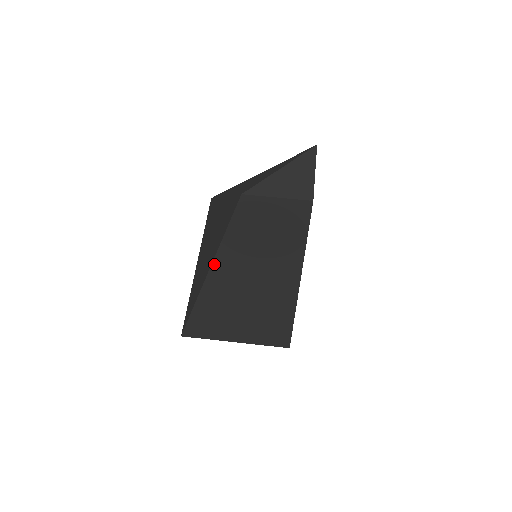
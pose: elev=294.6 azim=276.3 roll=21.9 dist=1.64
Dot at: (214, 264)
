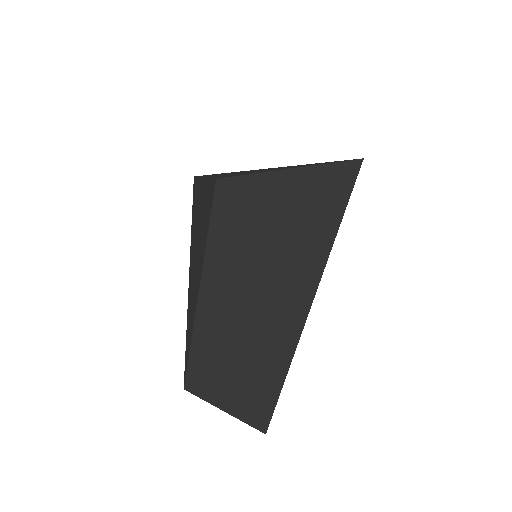
Dot at: occluded
